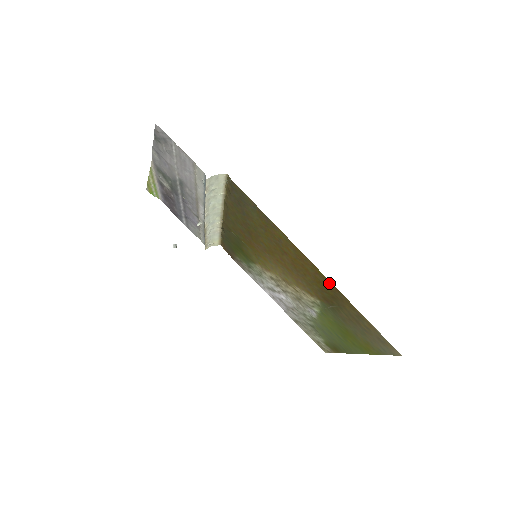
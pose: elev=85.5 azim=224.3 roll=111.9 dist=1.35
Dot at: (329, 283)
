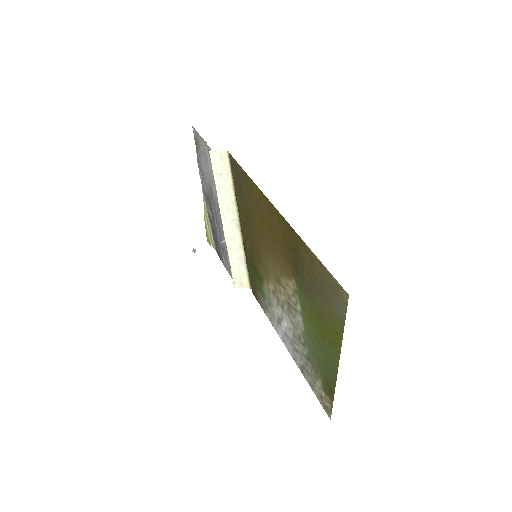
Dot at: (286, 225)
